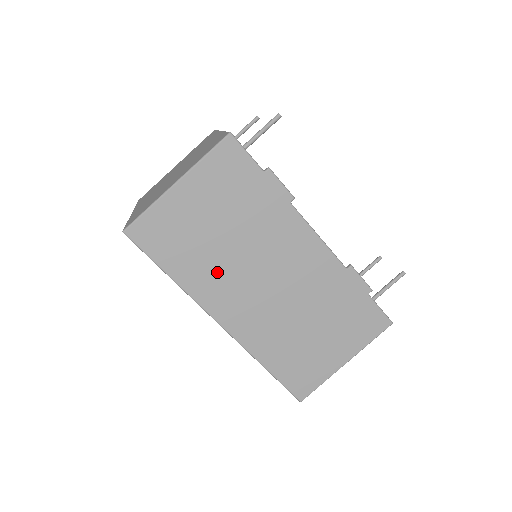
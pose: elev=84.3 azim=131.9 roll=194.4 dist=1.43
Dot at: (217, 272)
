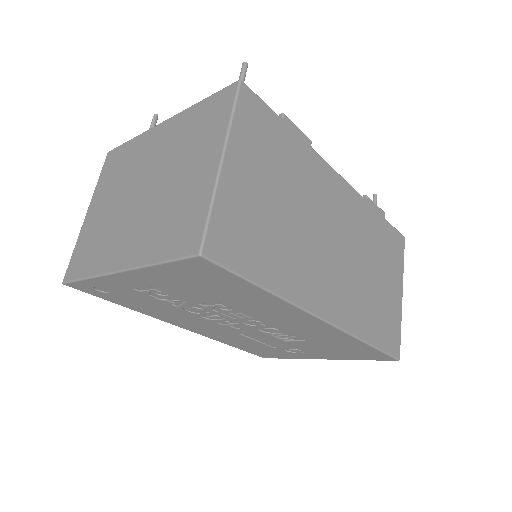
Dot at: (298, 257)
